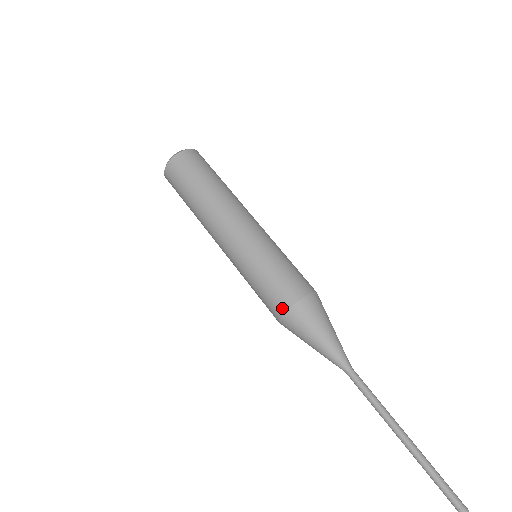
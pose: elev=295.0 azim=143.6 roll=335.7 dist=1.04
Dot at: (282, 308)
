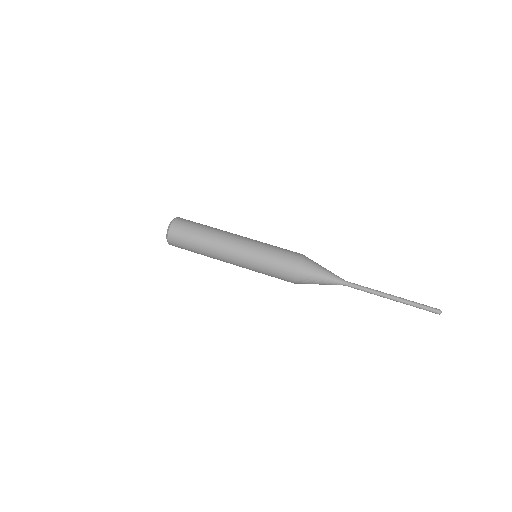
Dot at: (292, 273)
